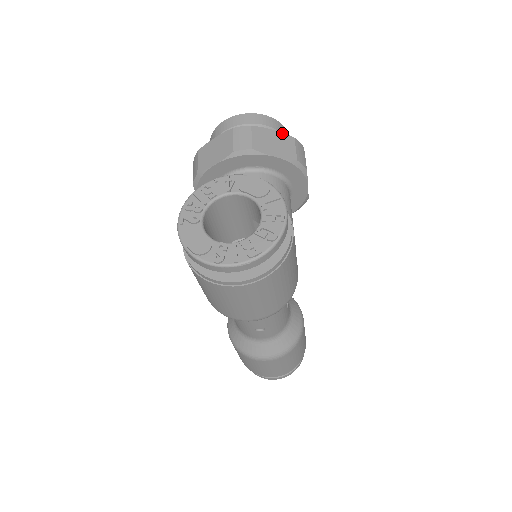
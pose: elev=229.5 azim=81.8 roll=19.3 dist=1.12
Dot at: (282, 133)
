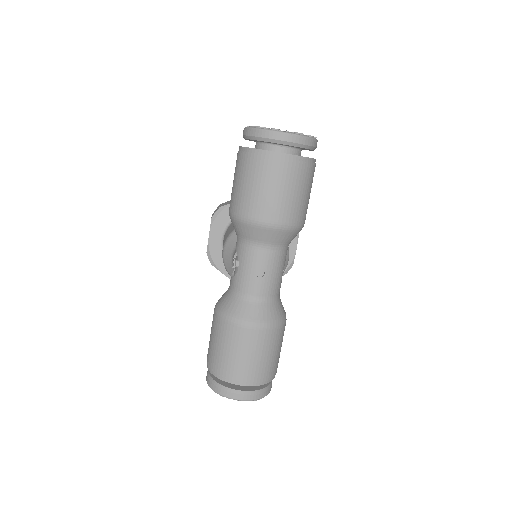
Dot at: occluded
